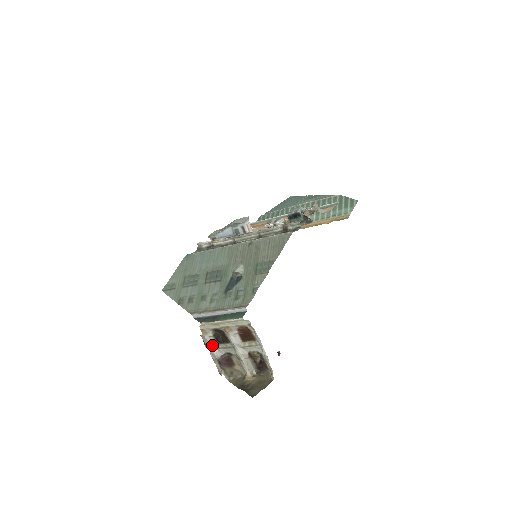
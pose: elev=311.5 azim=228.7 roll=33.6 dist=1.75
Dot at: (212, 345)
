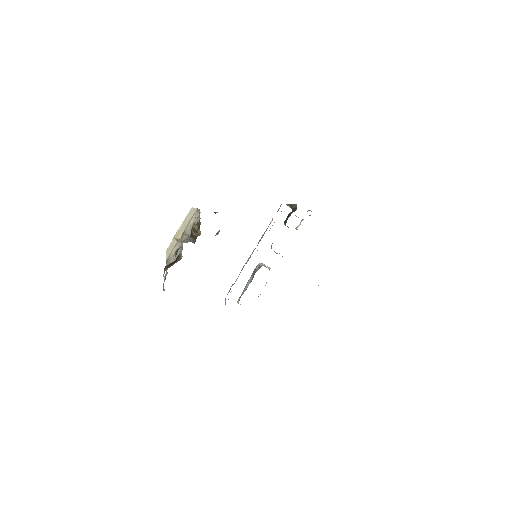
Dot at: occluded
